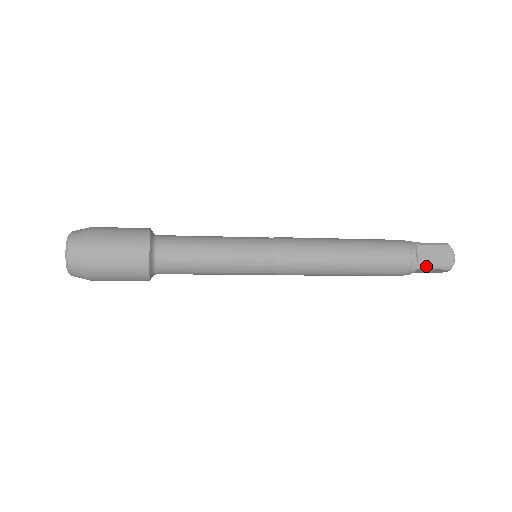
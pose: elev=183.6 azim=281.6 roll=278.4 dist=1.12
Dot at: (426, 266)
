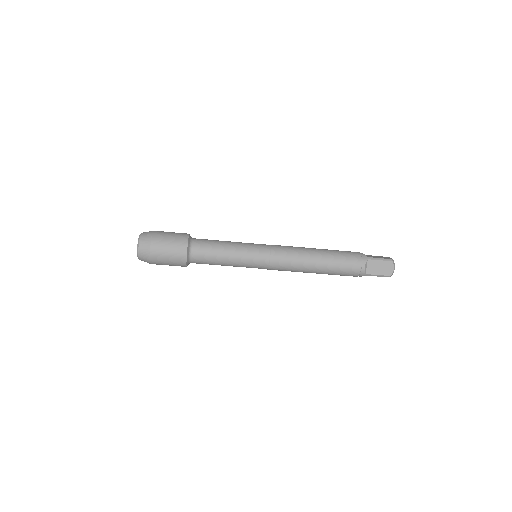
Dot at: (371, 274)
